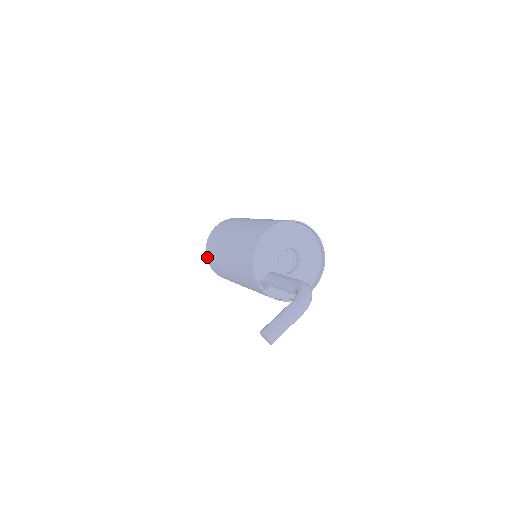
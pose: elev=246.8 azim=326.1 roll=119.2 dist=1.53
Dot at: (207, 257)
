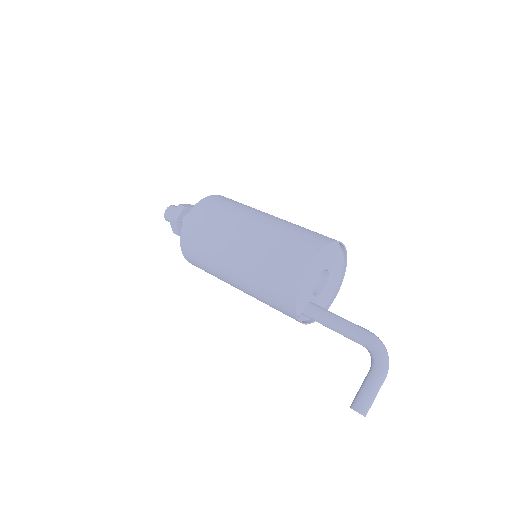
Dot at: (184, 254)
